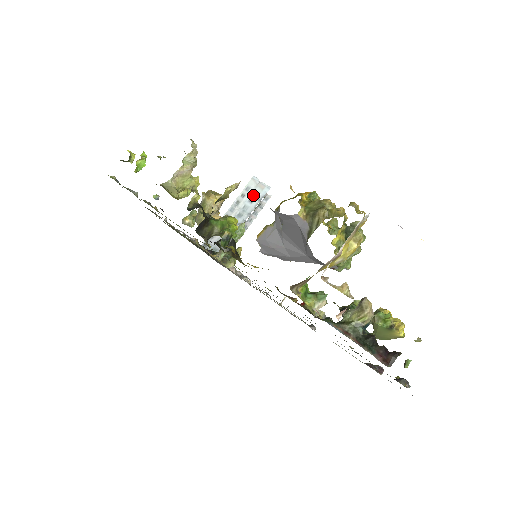
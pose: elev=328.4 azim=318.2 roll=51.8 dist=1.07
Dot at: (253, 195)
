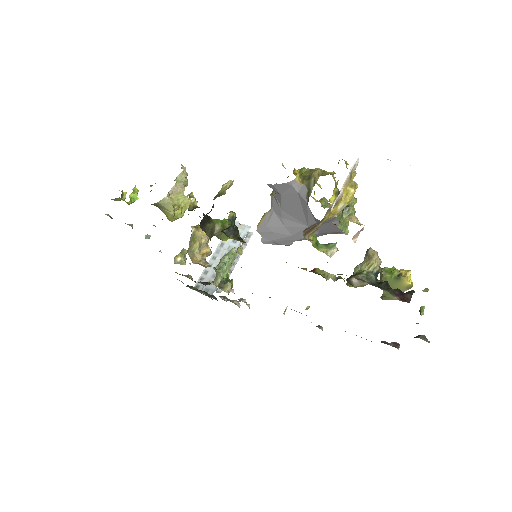
Dot at: occluded
